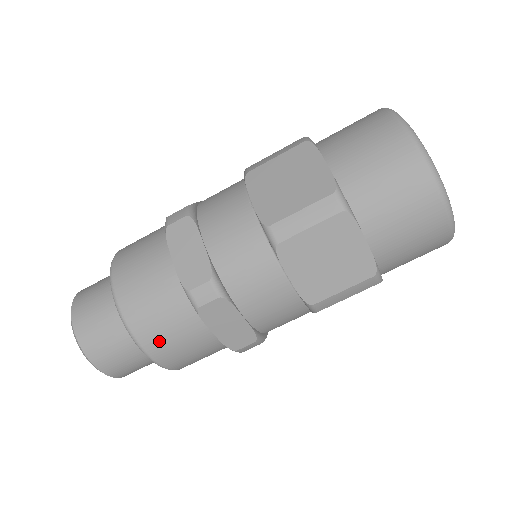
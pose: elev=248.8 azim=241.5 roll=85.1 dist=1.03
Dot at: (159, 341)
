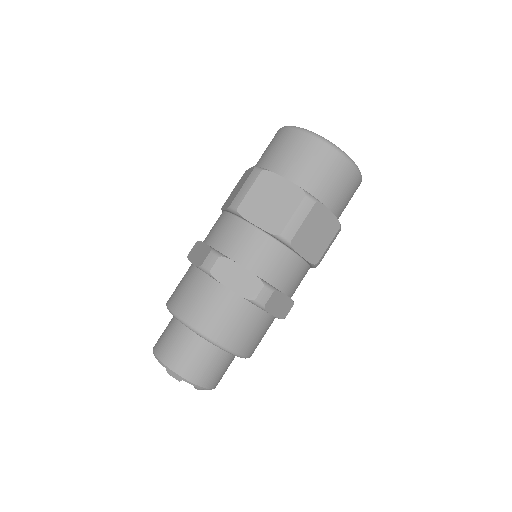
Dot at: (245, 342)
